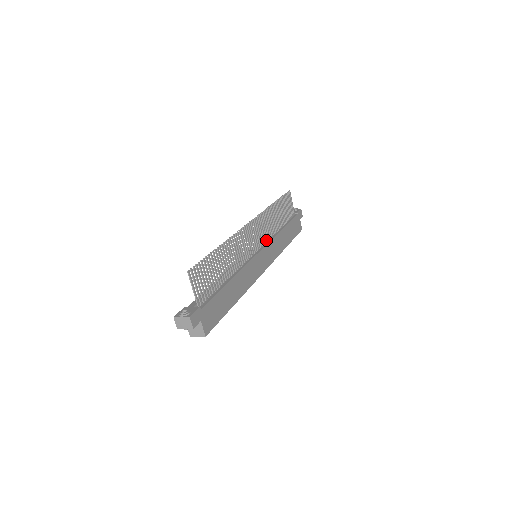
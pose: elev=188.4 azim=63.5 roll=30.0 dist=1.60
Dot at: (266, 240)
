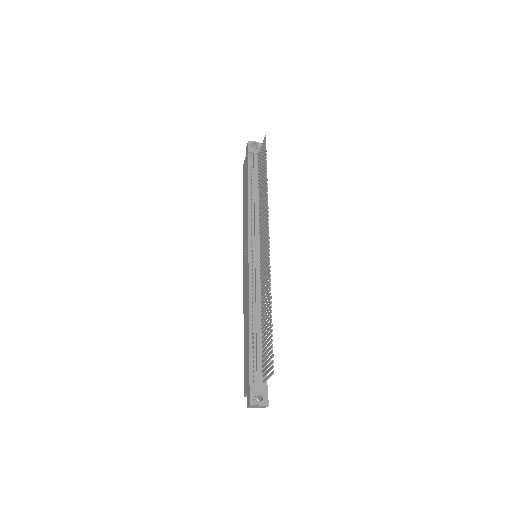
Dot at: (260, 230)
